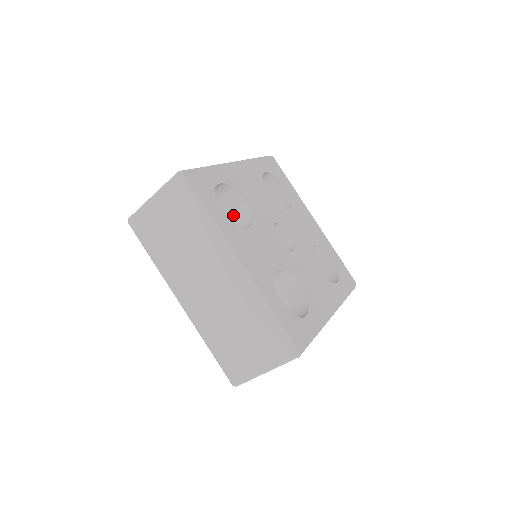
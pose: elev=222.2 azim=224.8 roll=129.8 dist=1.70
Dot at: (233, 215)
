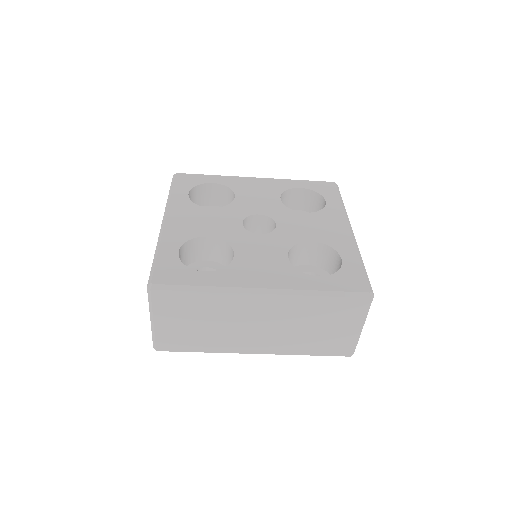
Dot at: occluded
